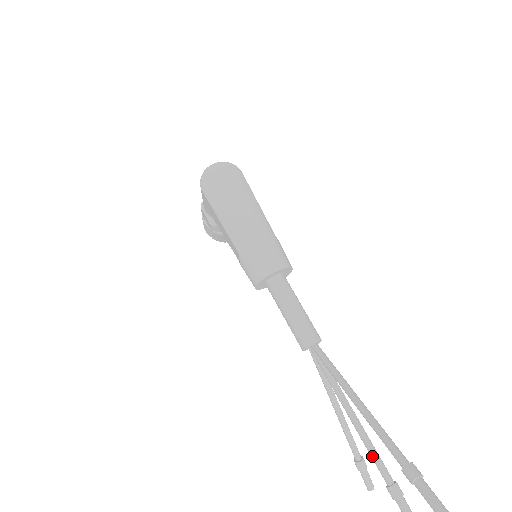
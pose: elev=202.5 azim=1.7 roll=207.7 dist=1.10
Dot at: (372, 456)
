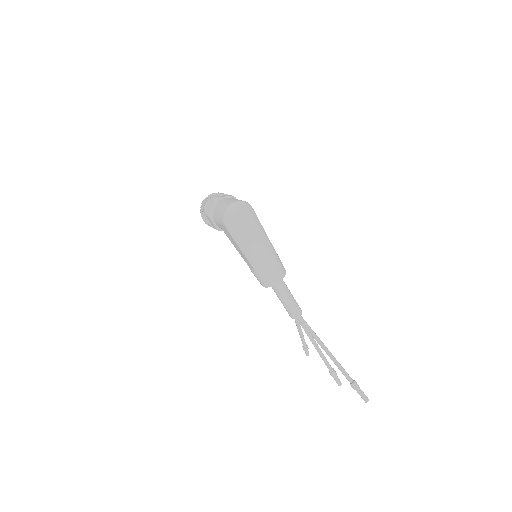
Dot at: (324, 361)
